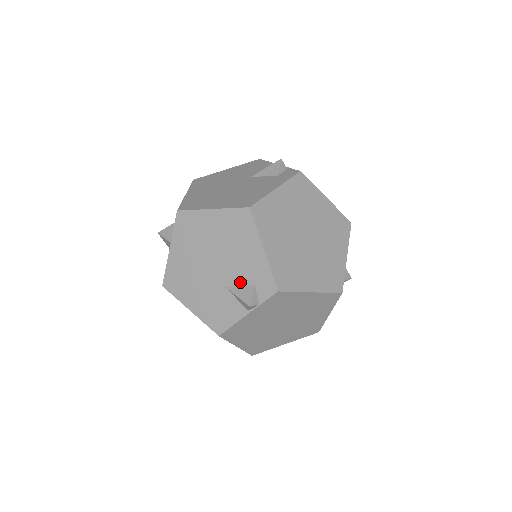
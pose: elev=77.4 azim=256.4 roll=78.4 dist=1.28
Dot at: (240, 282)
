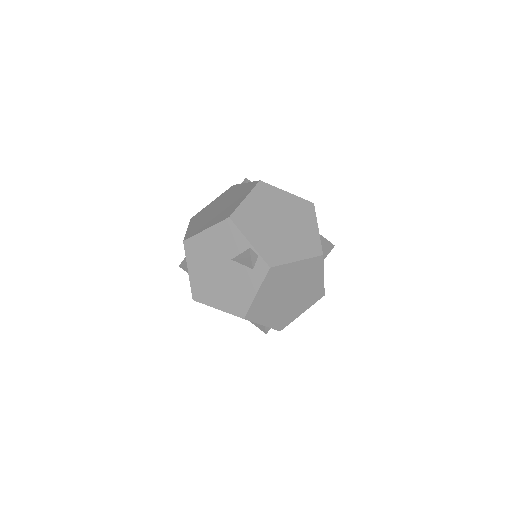
Dot at: occluded
